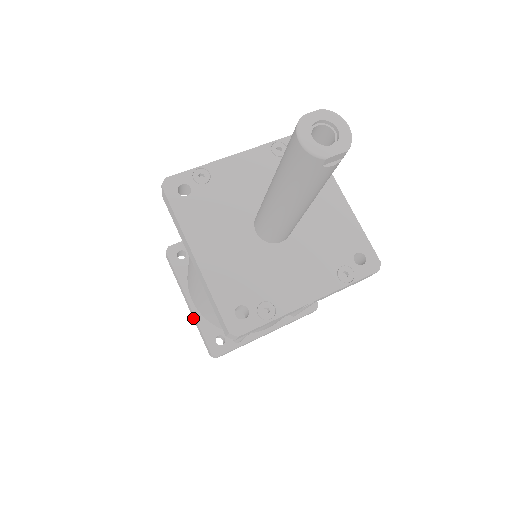
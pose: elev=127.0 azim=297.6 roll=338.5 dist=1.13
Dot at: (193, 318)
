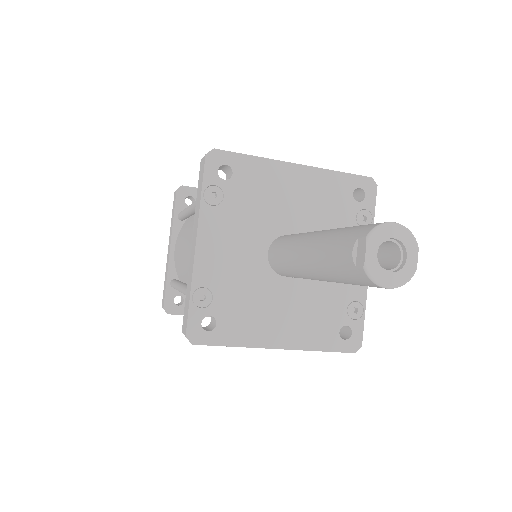
Dot at: occluded
